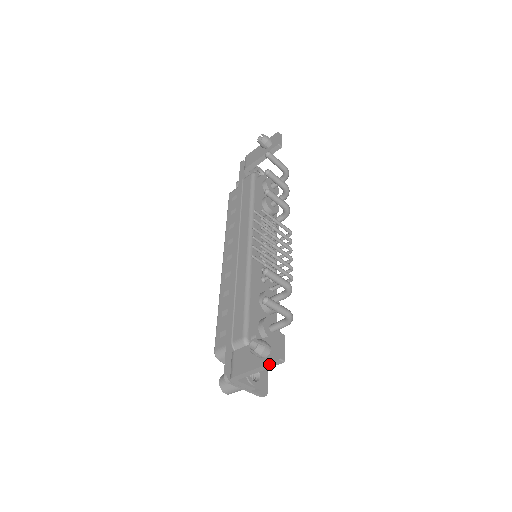
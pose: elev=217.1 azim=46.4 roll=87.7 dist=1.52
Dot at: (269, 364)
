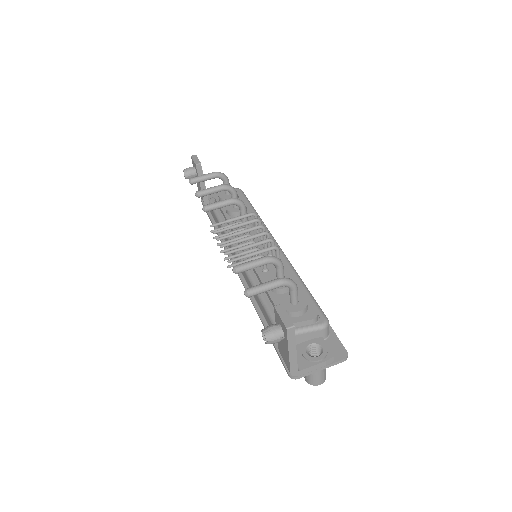
Dot at: (289, 339)
